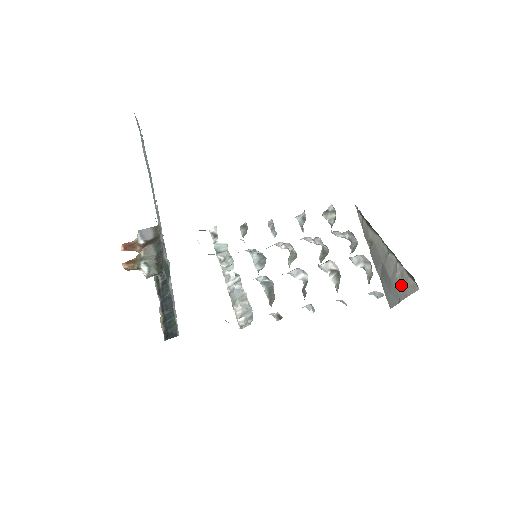
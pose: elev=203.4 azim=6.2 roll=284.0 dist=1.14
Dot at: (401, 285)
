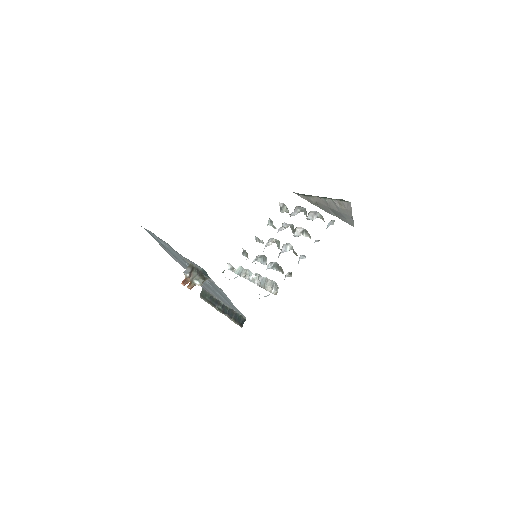
Dot at: (344, 209)
